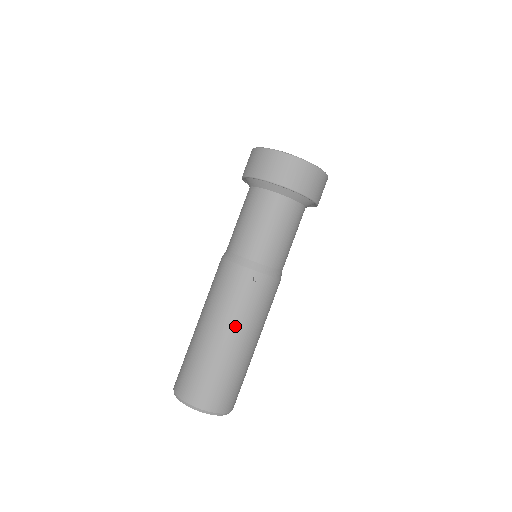
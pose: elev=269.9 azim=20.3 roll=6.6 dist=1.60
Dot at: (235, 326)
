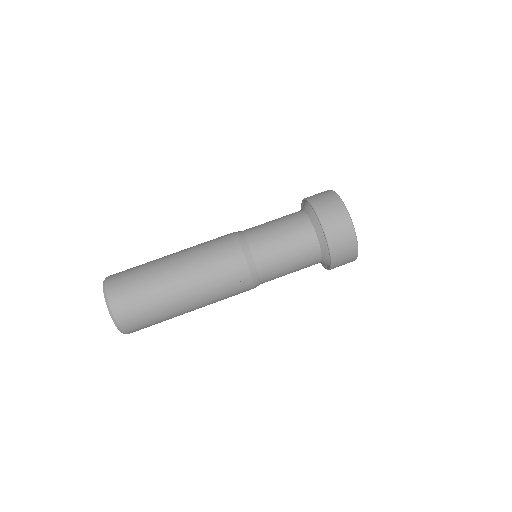
Dot at: (200, 297)
